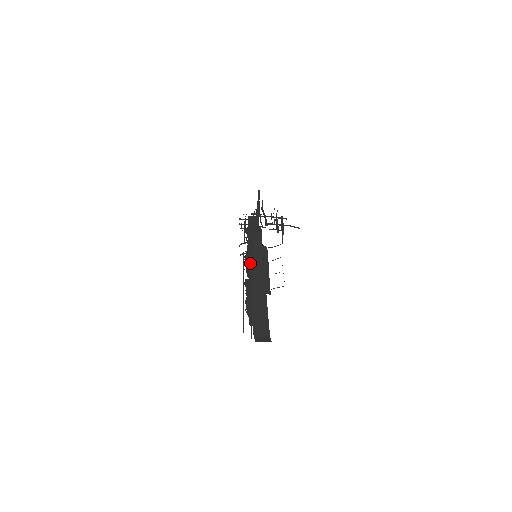
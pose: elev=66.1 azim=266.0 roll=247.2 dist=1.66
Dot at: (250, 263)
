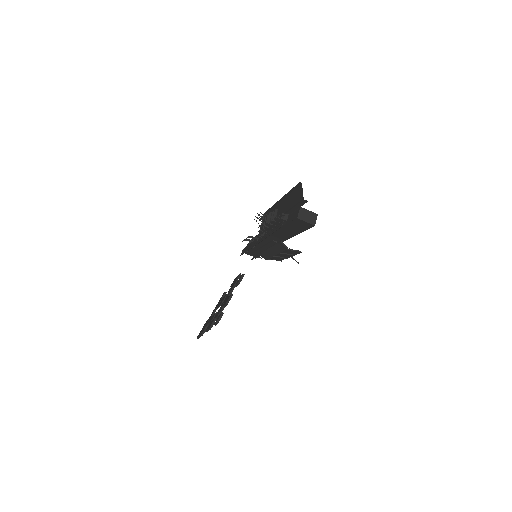
Dot at: occluded
